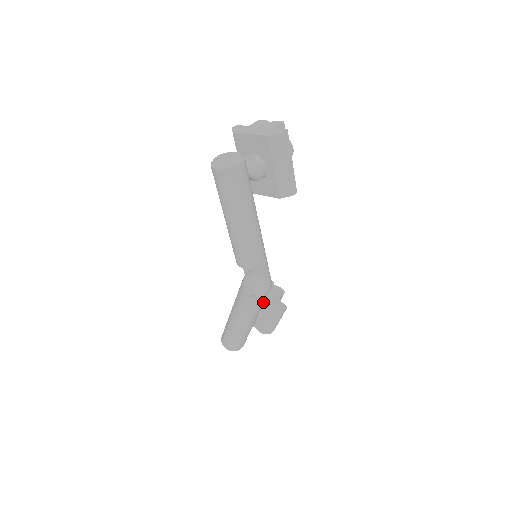
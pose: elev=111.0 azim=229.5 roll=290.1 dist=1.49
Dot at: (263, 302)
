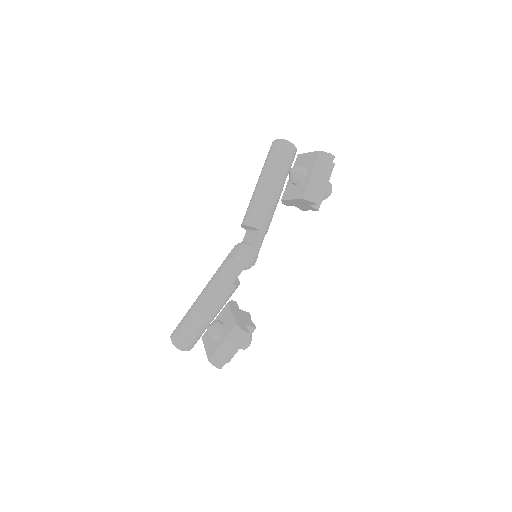
Dot at: (237, 277)
